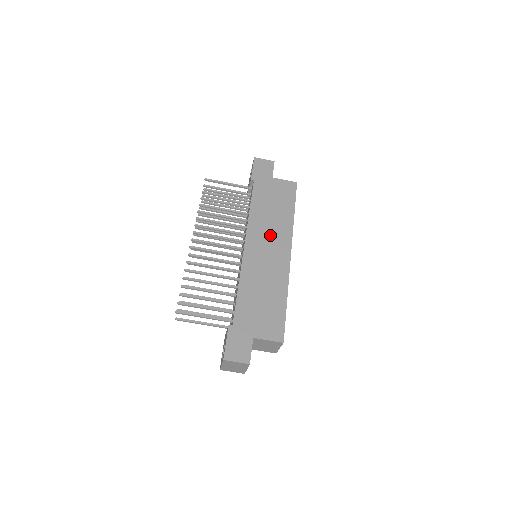
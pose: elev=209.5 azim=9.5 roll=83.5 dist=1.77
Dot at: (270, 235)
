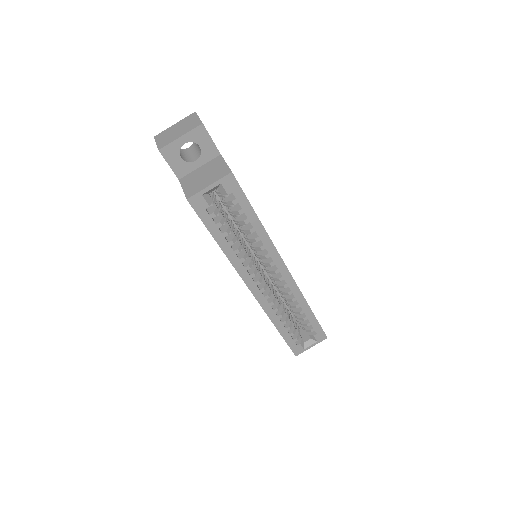
Dot at: occluded
